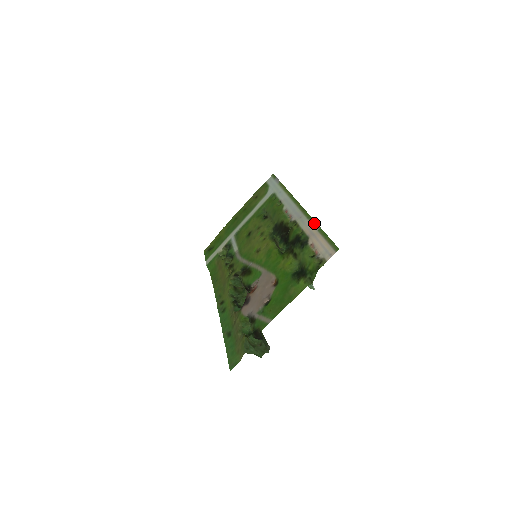
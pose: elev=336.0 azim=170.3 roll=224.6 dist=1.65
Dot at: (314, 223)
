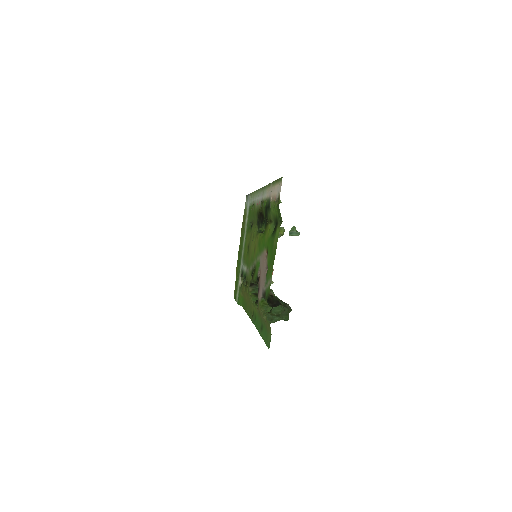
Dot at: (269, 185)
